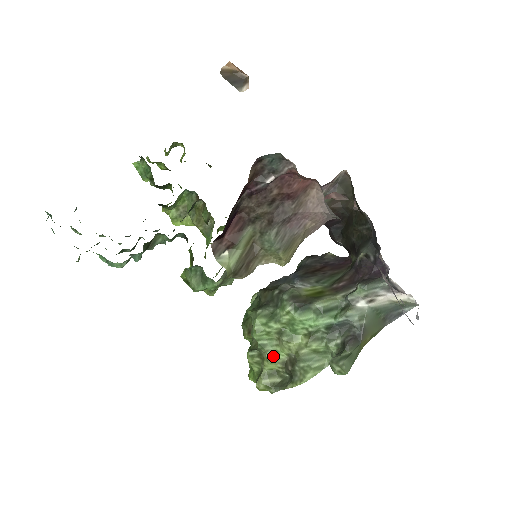
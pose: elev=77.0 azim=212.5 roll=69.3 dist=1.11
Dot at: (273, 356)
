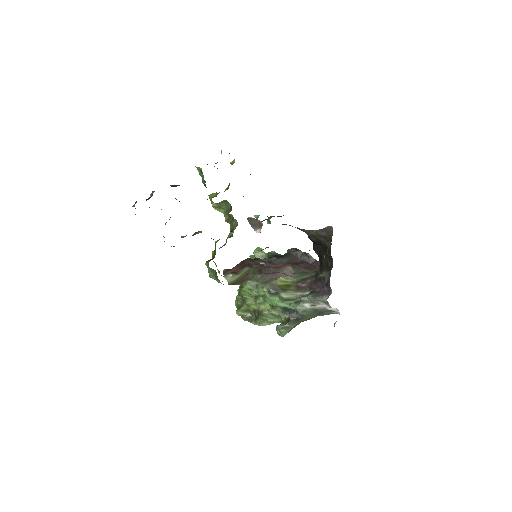
Dot at: (250, 304)
